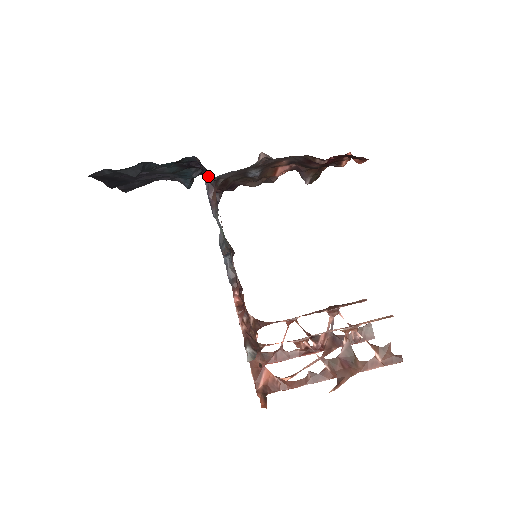
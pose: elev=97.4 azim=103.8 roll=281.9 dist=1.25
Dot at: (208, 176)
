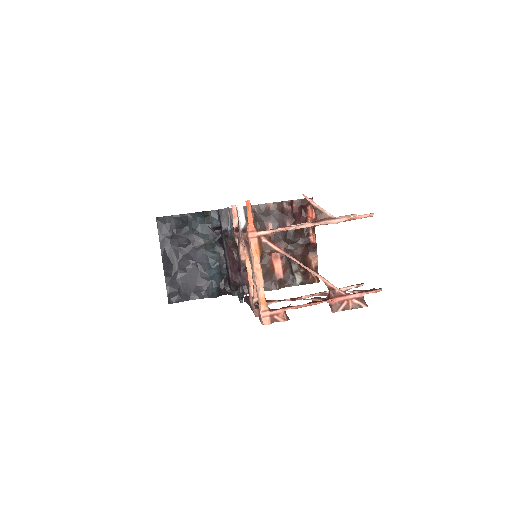
Dot at: (228, 276)
